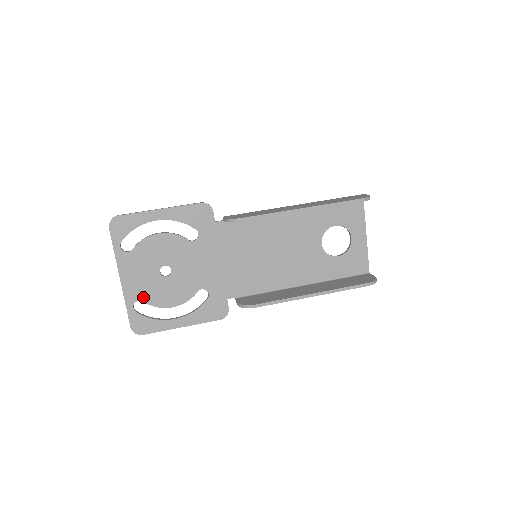
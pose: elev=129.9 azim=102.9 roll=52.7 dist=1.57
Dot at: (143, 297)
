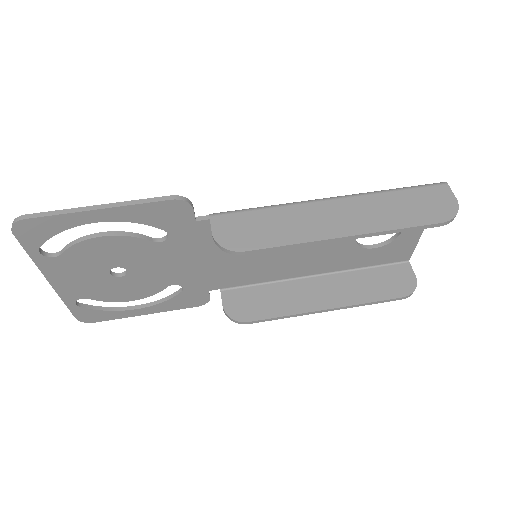
Dot at: (88, 295)
